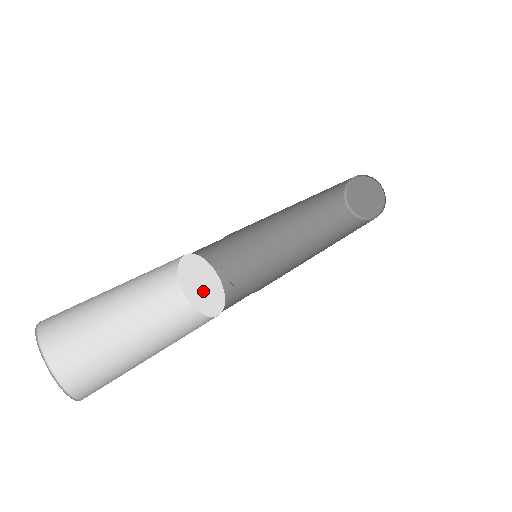
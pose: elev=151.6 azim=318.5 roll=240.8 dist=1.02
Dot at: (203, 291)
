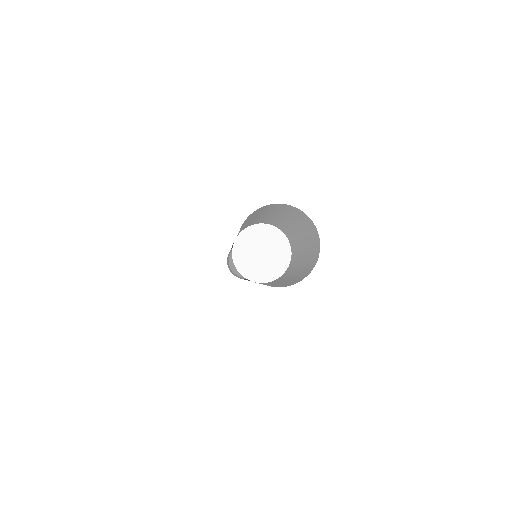
Dot at: (266, 255)
